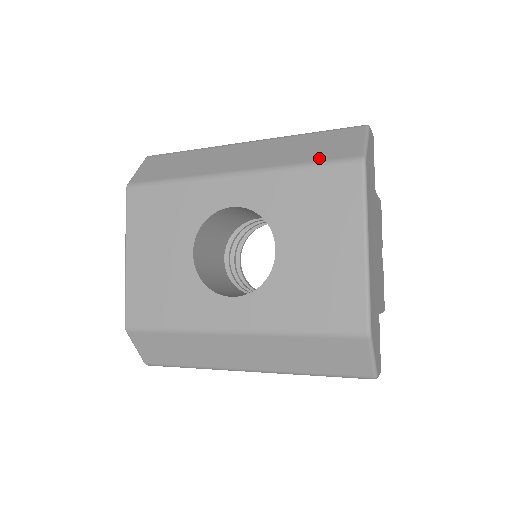
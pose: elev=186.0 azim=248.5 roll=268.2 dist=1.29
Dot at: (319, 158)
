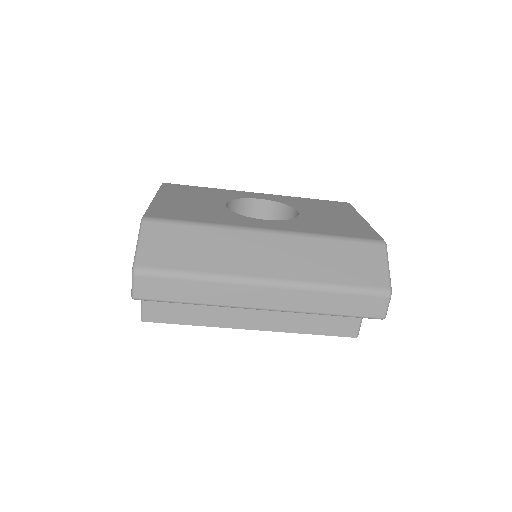
Dot at: occluded
